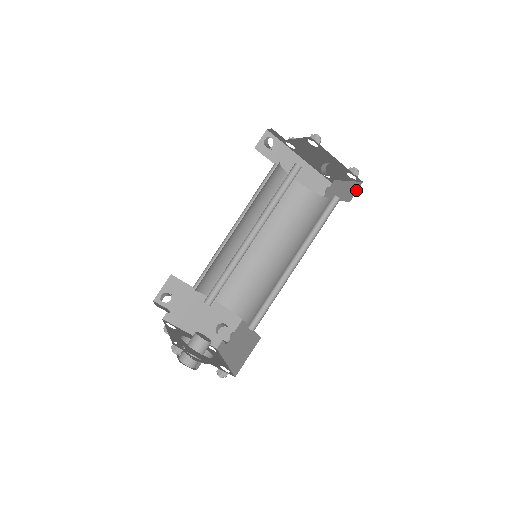
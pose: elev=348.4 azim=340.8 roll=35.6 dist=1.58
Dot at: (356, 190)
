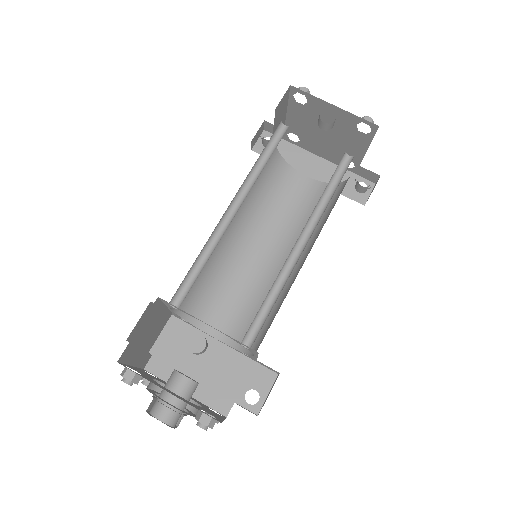
Dot at: occluded
